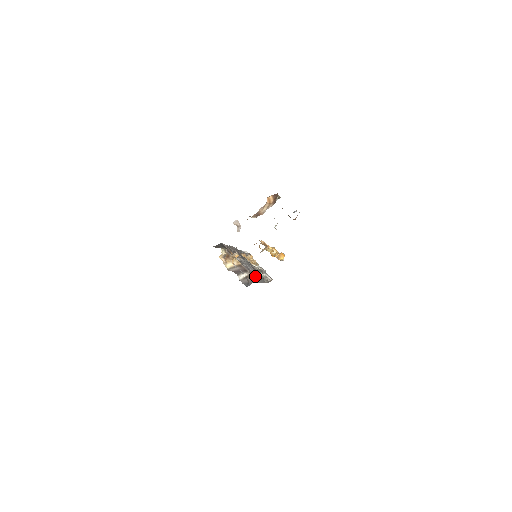
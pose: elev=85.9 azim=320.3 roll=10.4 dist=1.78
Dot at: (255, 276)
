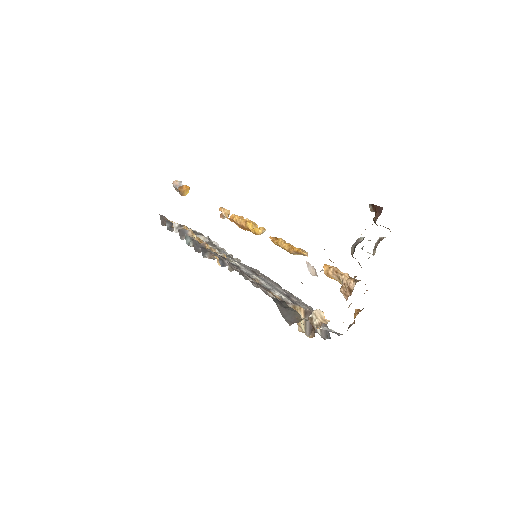
Dot at: (299, 301)
